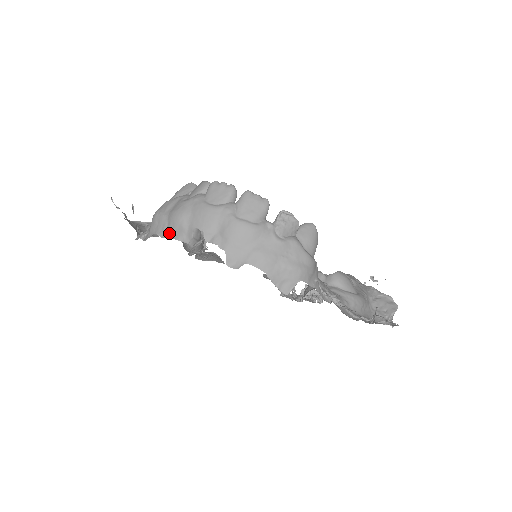
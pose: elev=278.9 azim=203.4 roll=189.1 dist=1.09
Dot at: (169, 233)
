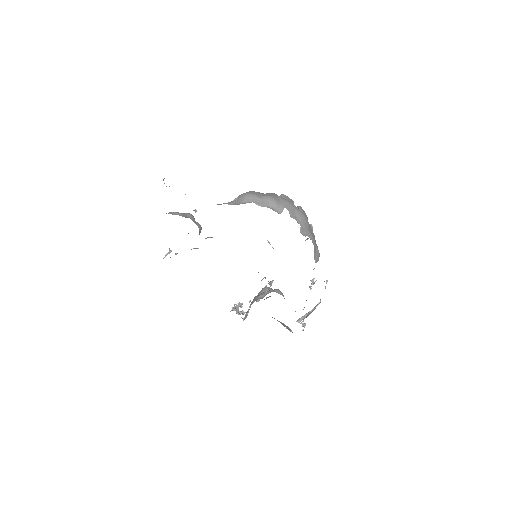
Dot at: (266, 205)
